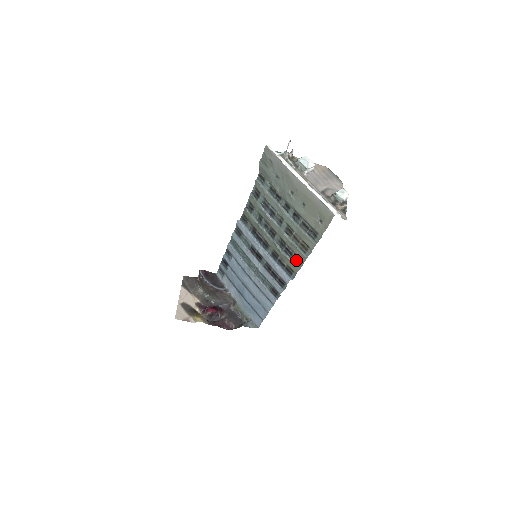
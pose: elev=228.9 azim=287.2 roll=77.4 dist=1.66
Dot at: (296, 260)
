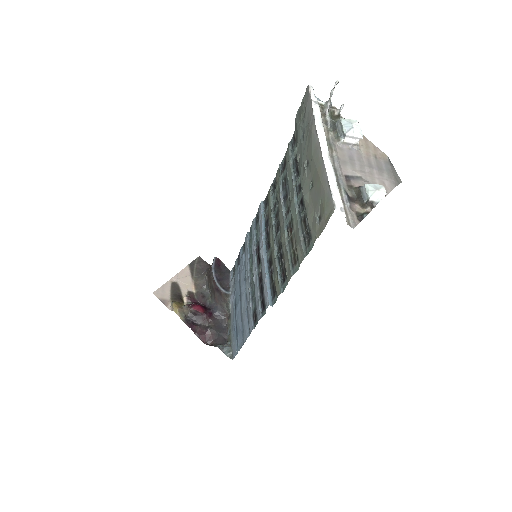
Dot at: (283, 276)
